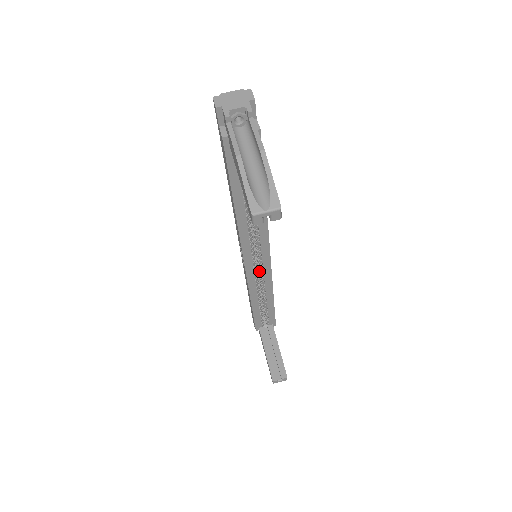
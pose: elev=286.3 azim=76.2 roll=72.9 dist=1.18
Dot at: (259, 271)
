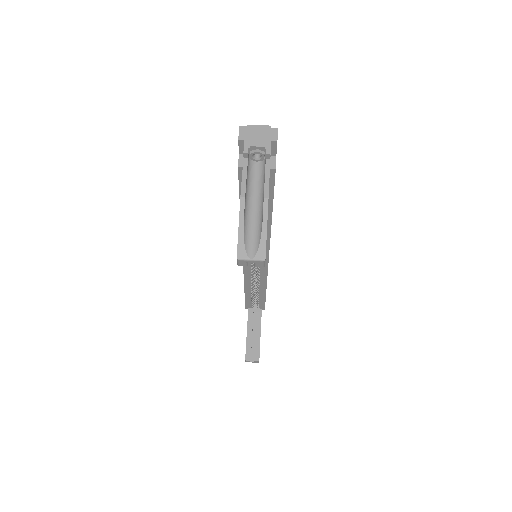
Dot at: occluded
